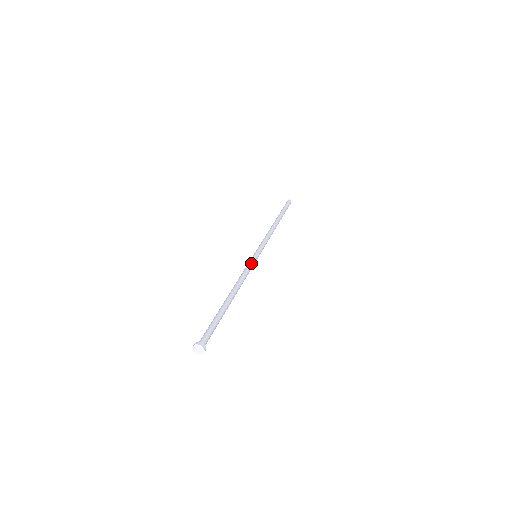
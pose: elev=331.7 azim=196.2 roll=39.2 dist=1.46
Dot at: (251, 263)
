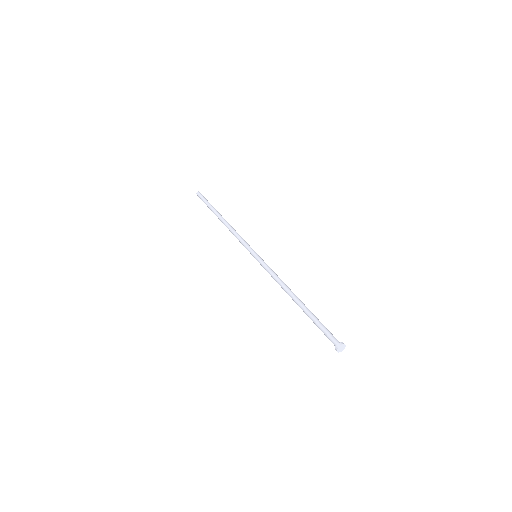
Dot at: (264, 264)
